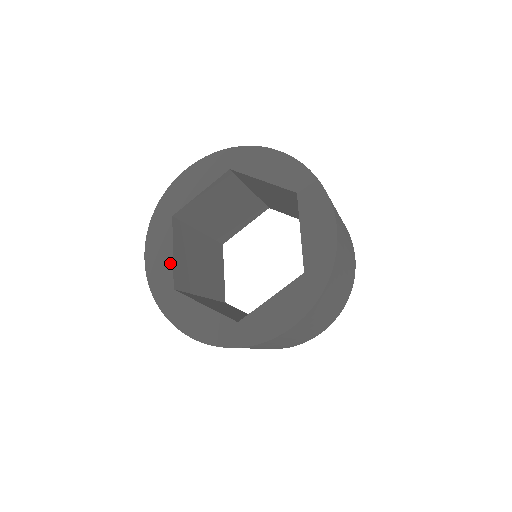
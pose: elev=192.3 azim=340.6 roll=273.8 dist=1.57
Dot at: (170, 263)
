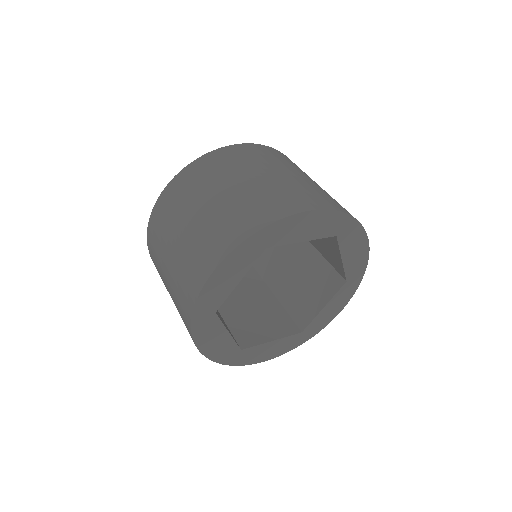
Dot at: (230, 340)
